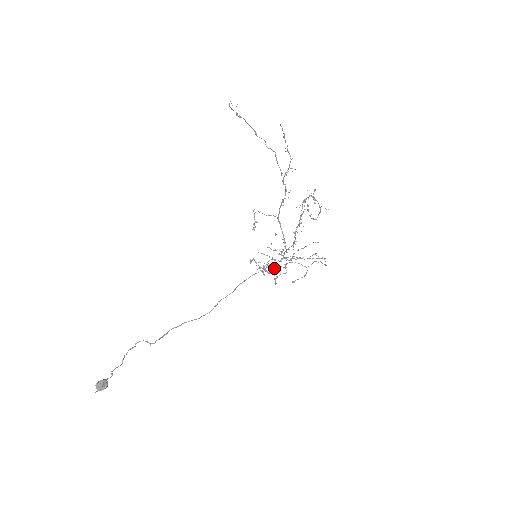
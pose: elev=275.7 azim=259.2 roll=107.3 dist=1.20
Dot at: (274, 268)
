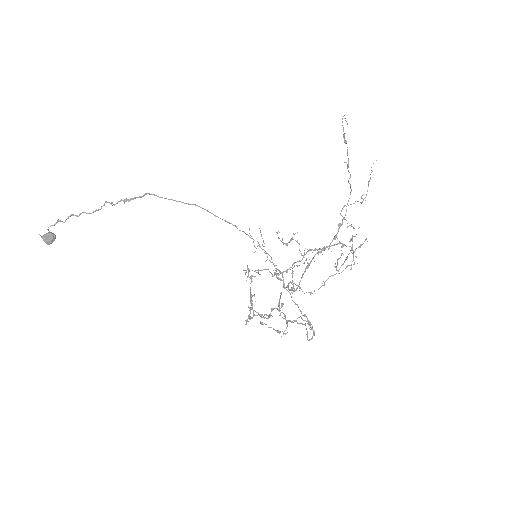
Dot at: (261, 314)
